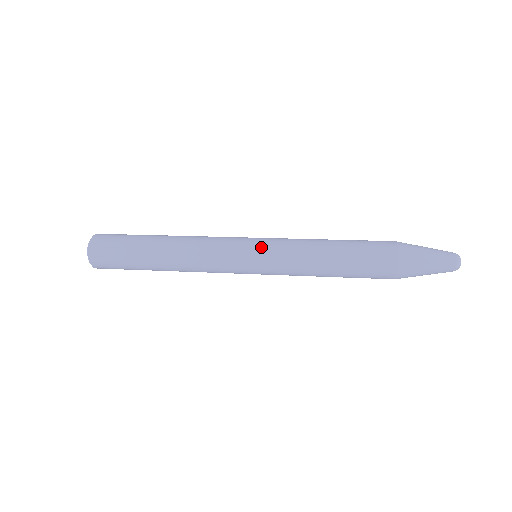
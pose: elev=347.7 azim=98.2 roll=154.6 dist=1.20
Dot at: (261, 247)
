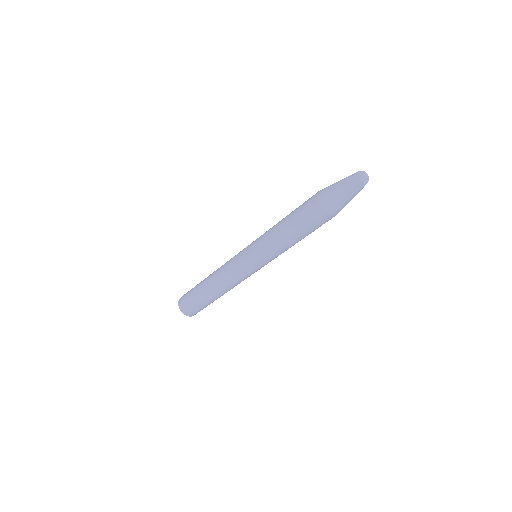
Dot at: (249, 247)
